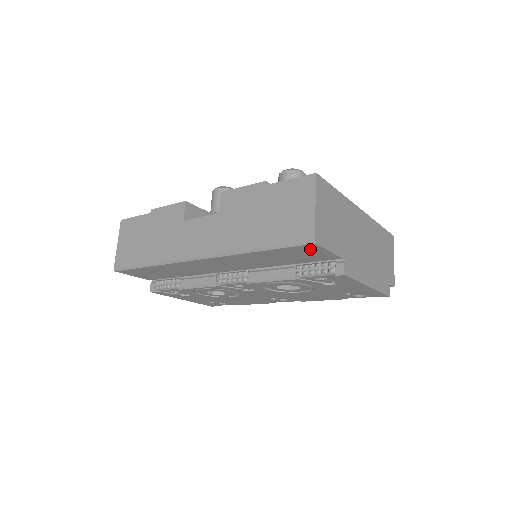
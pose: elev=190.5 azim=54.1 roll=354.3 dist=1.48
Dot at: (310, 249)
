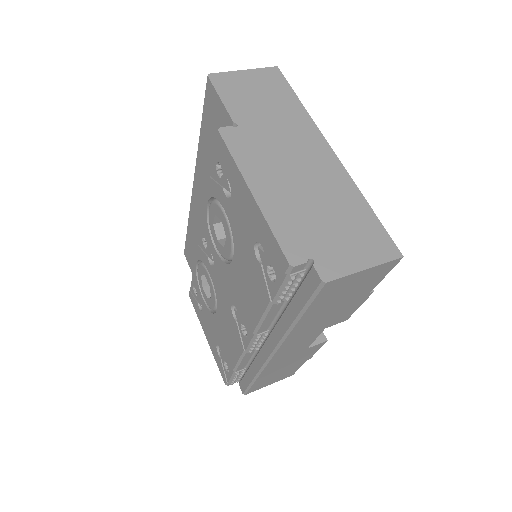
Dot at: (212, 100)
